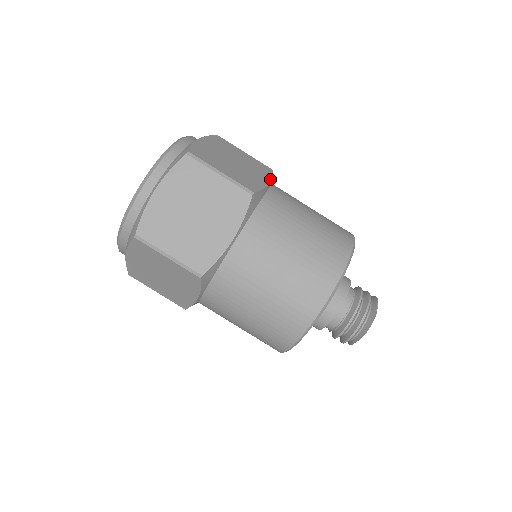
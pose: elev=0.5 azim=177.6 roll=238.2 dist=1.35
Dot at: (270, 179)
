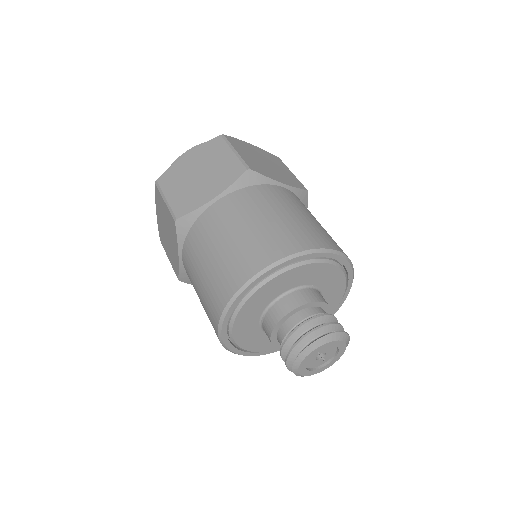
Dot at: (290, 185)
